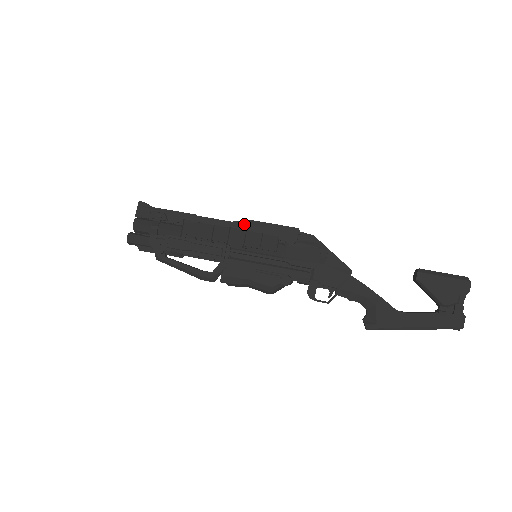
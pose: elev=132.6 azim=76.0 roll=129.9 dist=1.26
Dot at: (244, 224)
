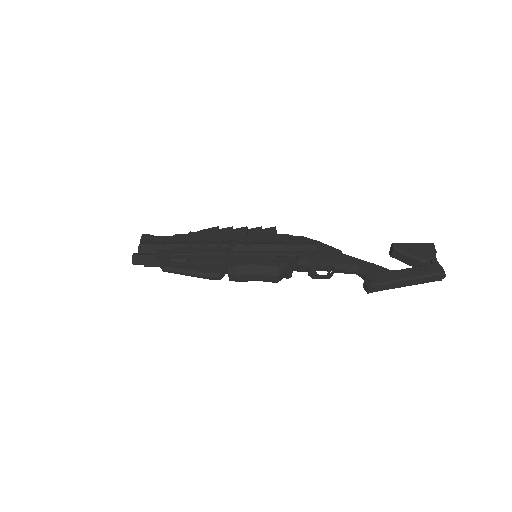
Dot at: occluded
